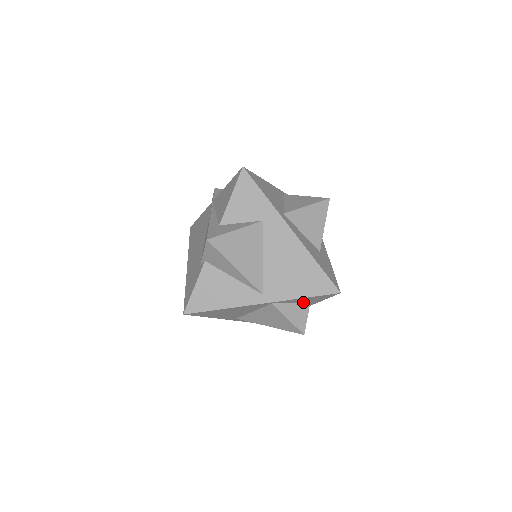
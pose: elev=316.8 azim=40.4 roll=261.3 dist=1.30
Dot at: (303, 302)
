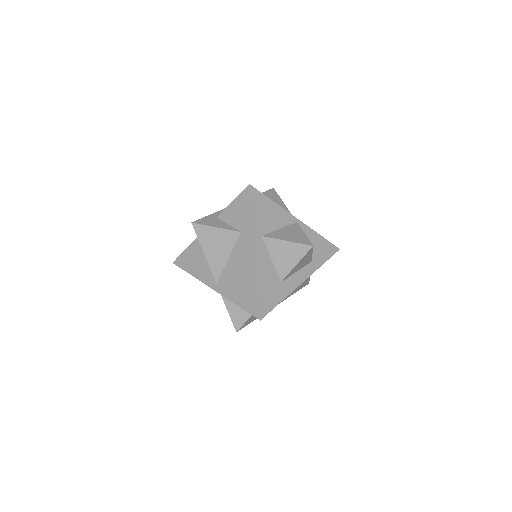
Dot at: occluded
